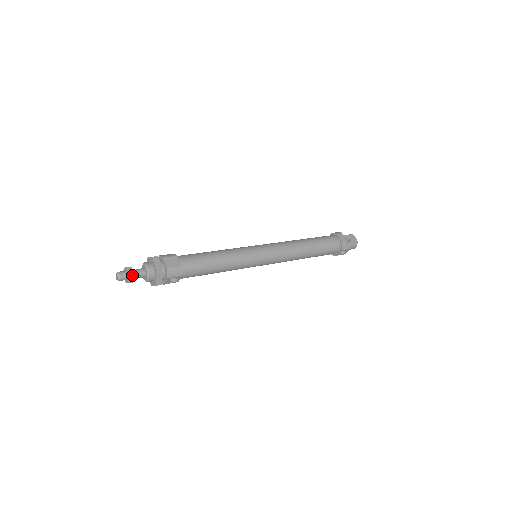
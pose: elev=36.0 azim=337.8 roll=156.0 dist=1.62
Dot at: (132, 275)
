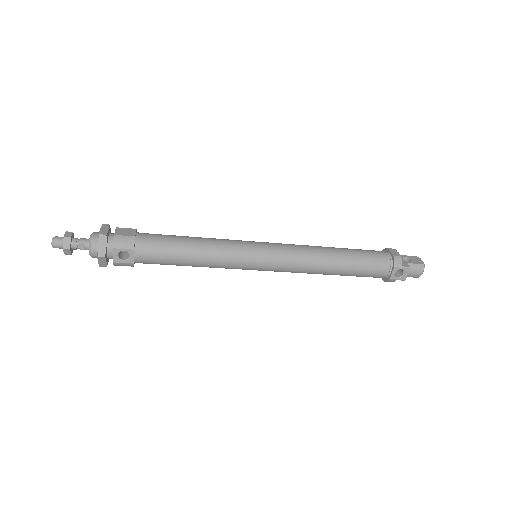
Dot at: (69, 238)
